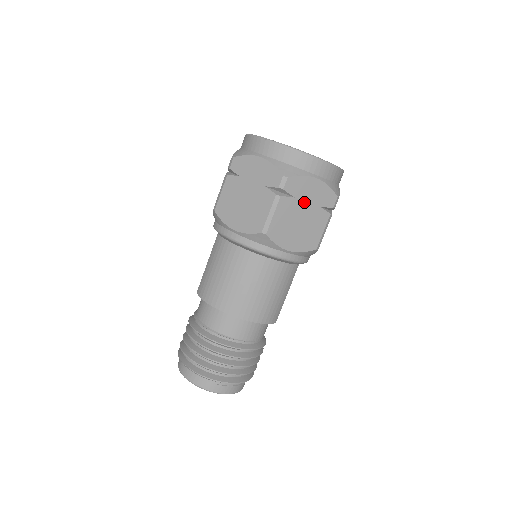
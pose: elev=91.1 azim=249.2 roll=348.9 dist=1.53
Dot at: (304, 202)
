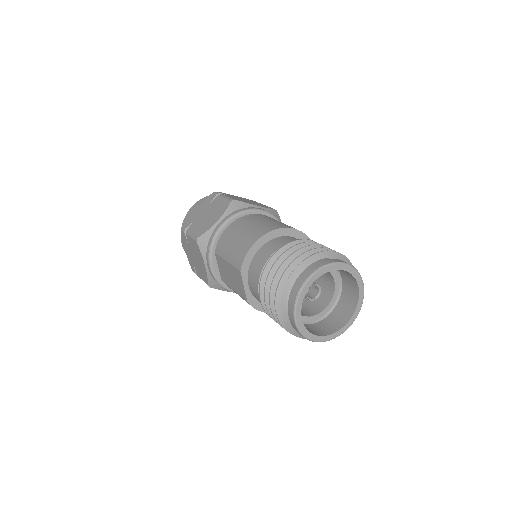
Dot at: (239, 198)
